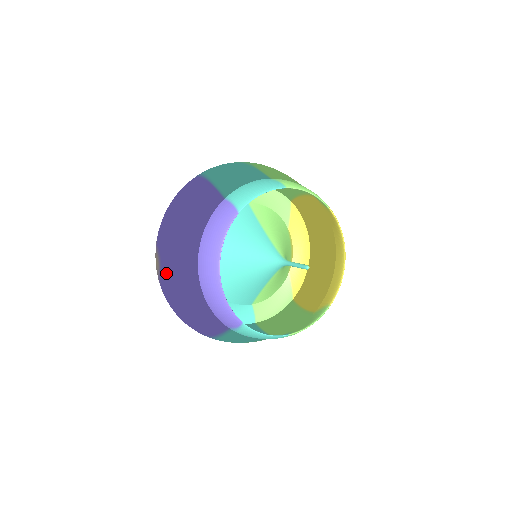
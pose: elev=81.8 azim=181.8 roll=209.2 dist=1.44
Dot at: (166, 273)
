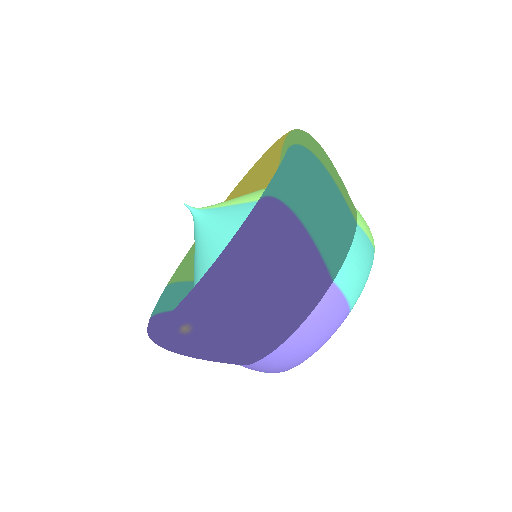
Dot at: (204, 346)
